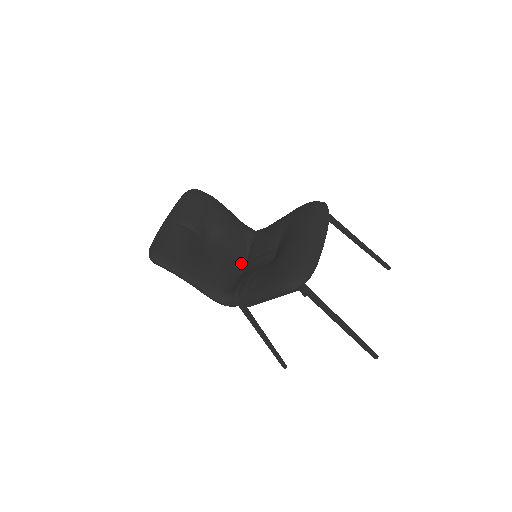
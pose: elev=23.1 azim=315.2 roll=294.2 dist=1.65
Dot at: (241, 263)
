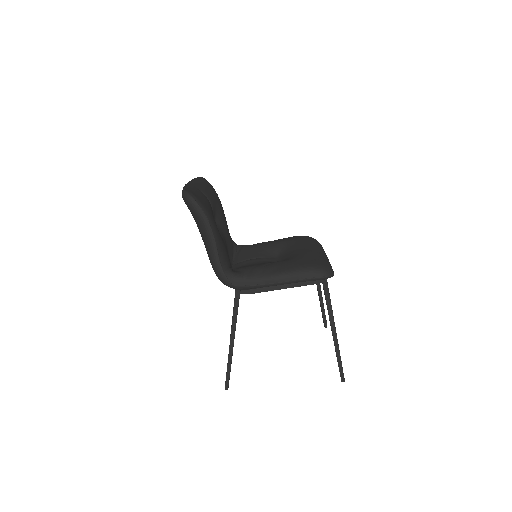
Dot at: (231, 261)
